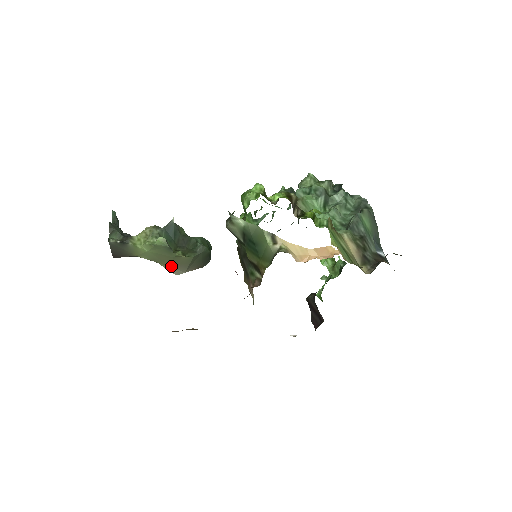
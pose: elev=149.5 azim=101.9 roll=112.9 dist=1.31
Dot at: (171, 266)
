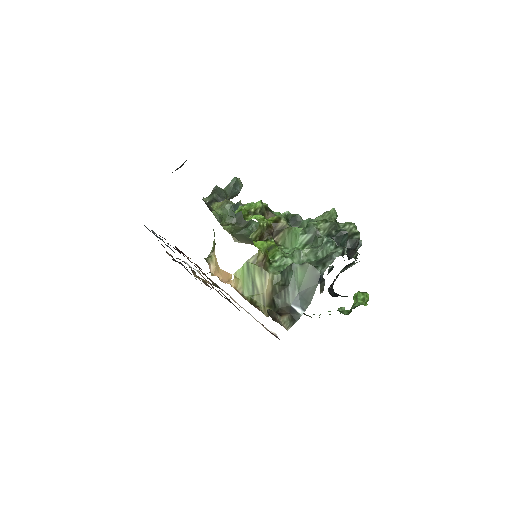
Dot at: occluded
